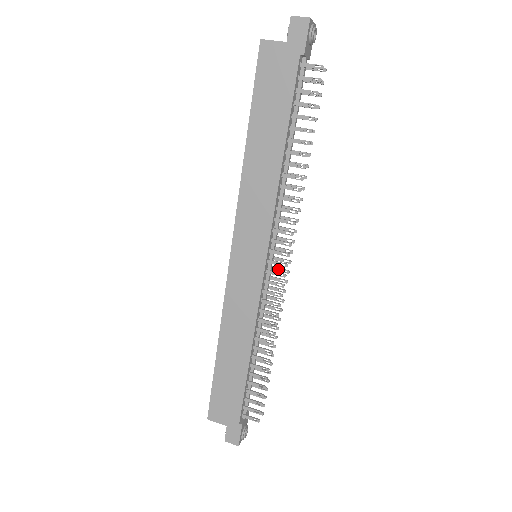
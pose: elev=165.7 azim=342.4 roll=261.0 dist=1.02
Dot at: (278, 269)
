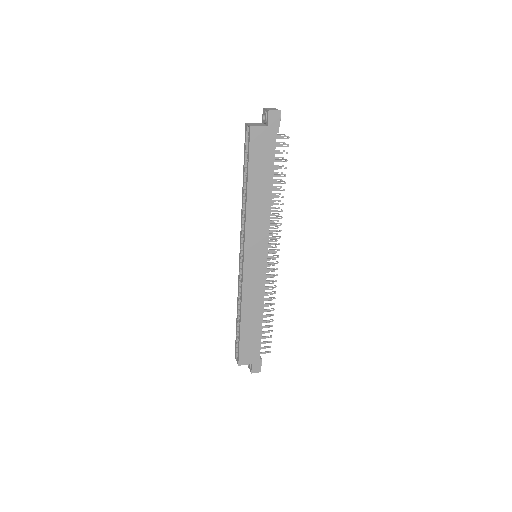
Dot at: (269, 259)
